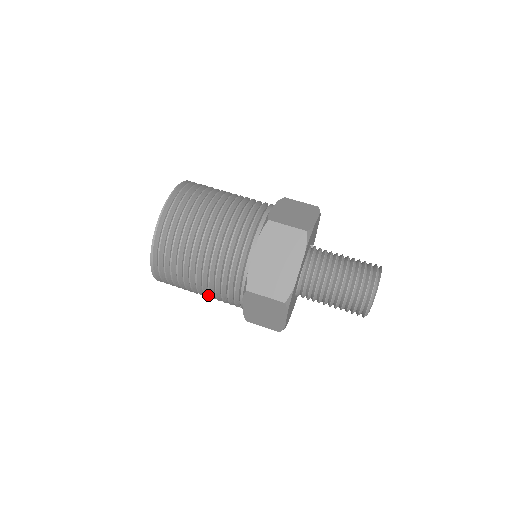
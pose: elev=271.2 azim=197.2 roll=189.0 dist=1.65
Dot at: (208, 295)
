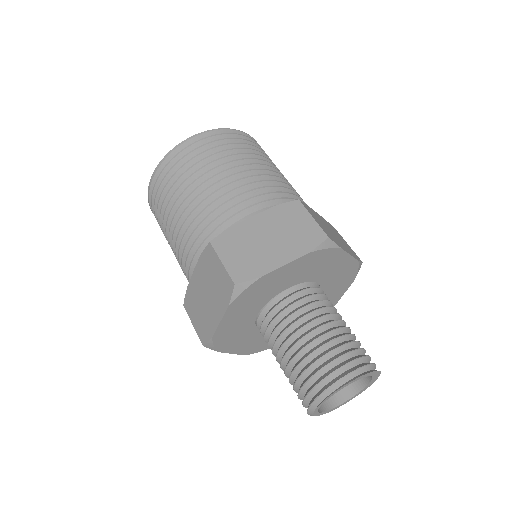
Dot at: occluded
